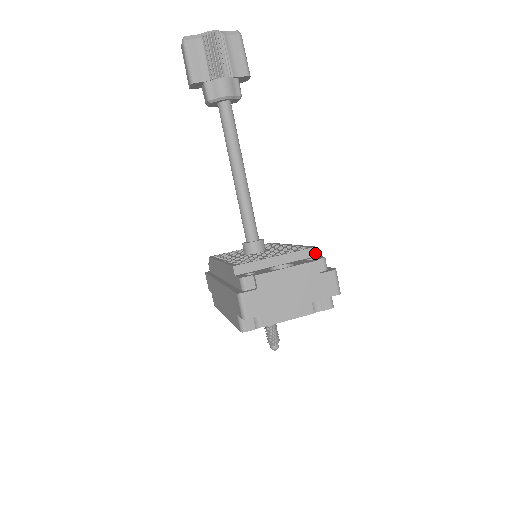
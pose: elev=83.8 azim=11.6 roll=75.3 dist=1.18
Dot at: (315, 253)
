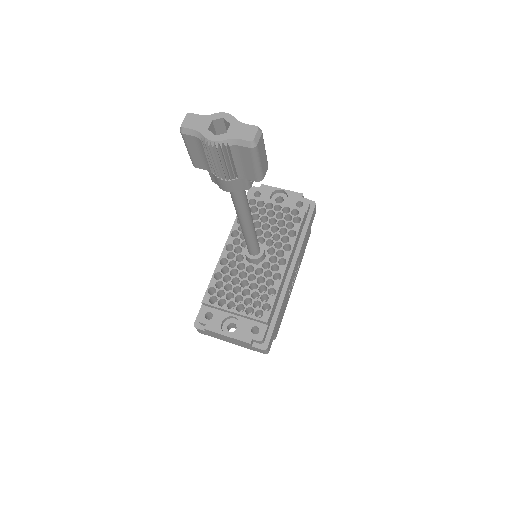
Dot at: (266, 324)
